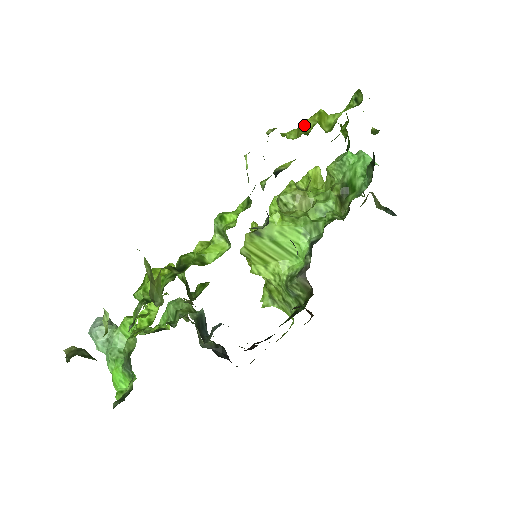
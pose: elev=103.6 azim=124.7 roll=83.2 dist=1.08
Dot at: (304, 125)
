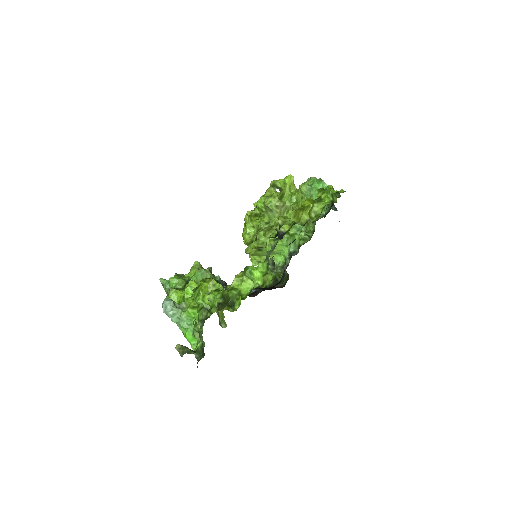
Dot at: (300, 215)
